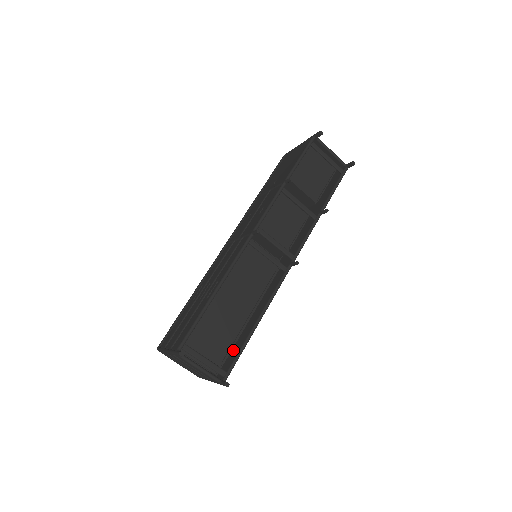
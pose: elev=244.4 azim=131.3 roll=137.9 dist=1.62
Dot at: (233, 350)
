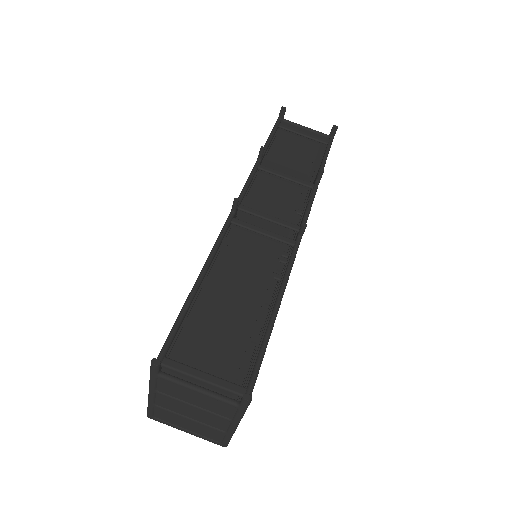
Dot at: occluded
